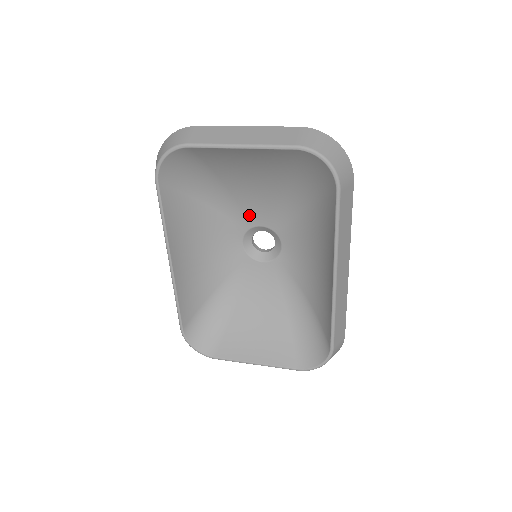
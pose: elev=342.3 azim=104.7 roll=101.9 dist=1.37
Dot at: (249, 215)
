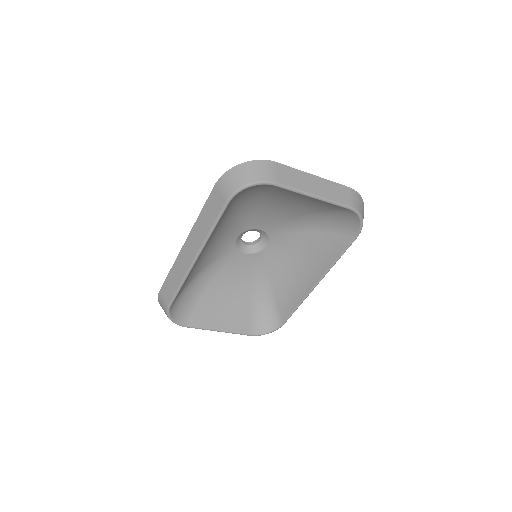
Dot at: (257, 221)
